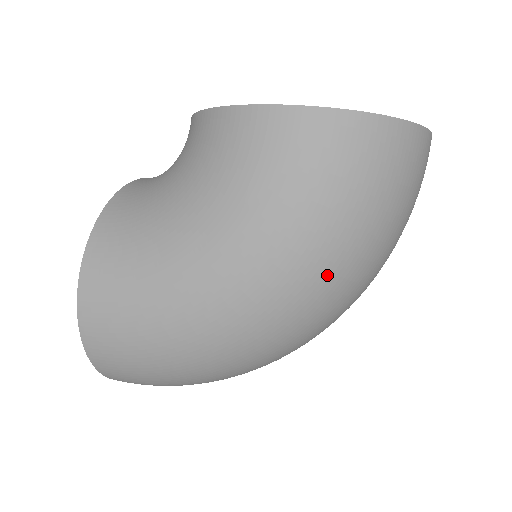
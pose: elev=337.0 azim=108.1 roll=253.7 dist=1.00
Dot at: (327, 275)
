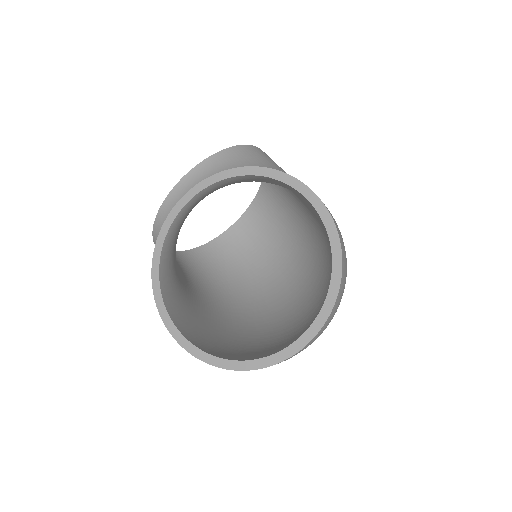
Dot at: occluded
